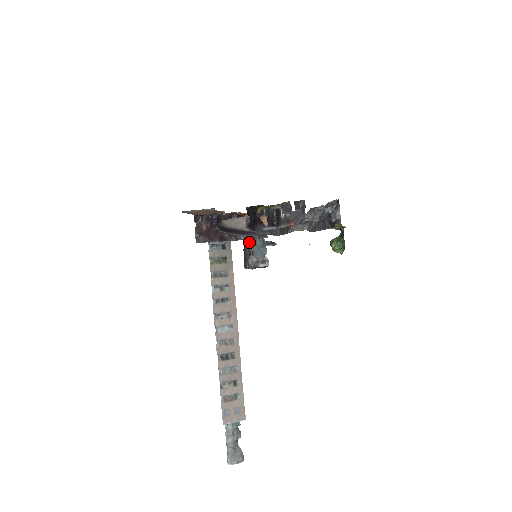
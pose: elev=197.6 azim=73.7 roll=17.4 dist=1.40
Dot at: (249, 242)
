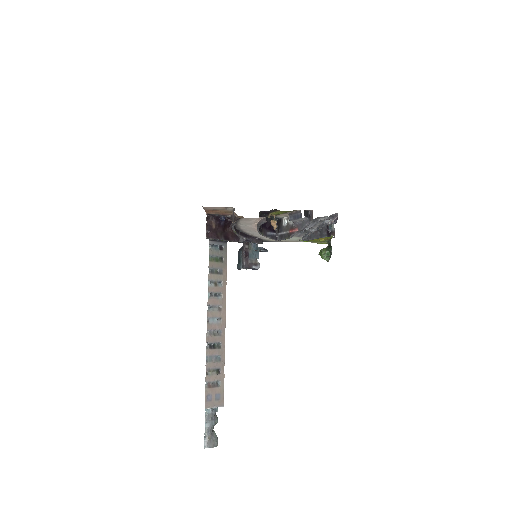
Dot at: (246, 246)
